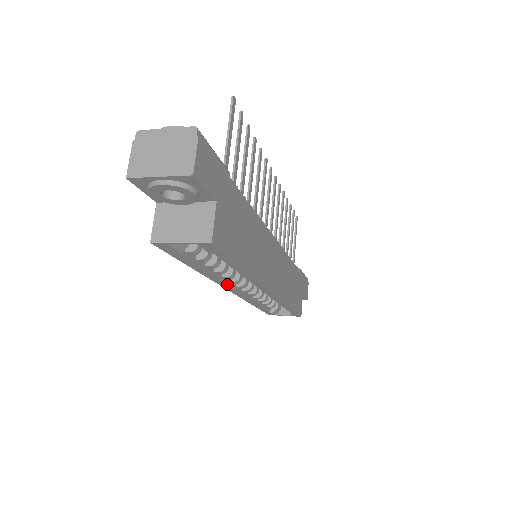
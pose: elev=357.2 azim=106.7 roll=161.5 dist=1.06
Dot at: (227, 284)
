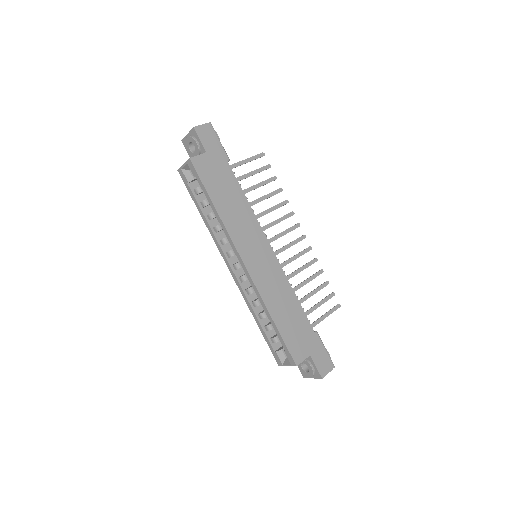
Dot at: (223, 251)
